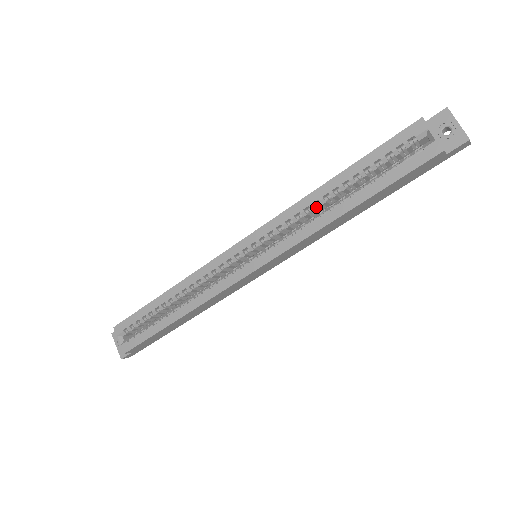
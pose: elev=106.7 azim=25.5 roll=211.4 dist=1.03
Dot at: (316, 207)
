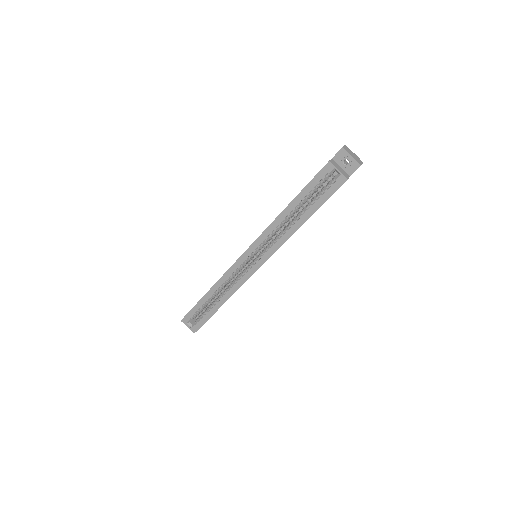
Dot at: (283, 224)
